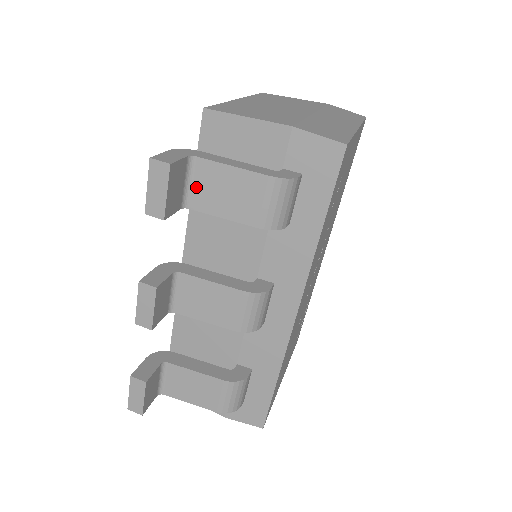
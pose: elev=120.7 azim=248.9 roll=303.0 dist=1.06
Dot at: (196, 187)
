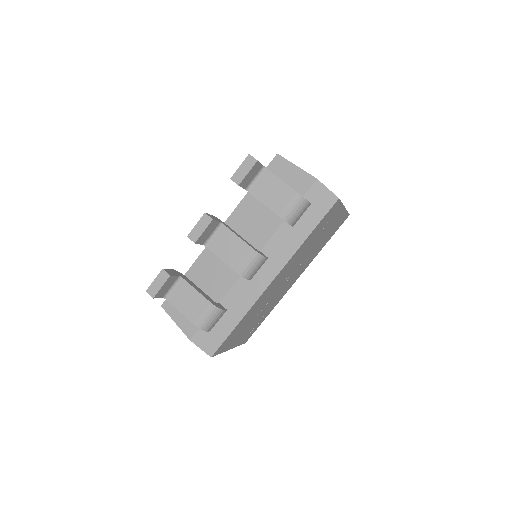
Dot at: (258, 183)
